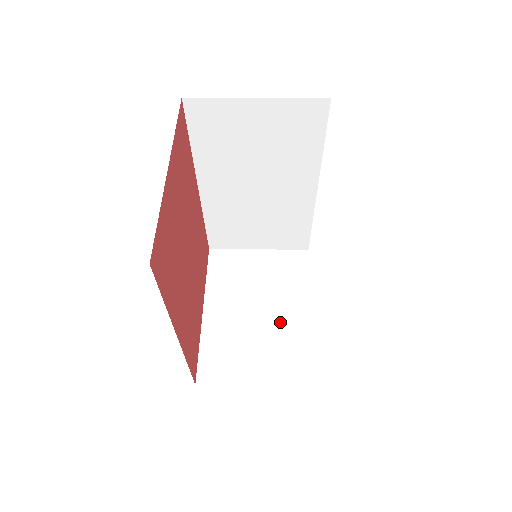
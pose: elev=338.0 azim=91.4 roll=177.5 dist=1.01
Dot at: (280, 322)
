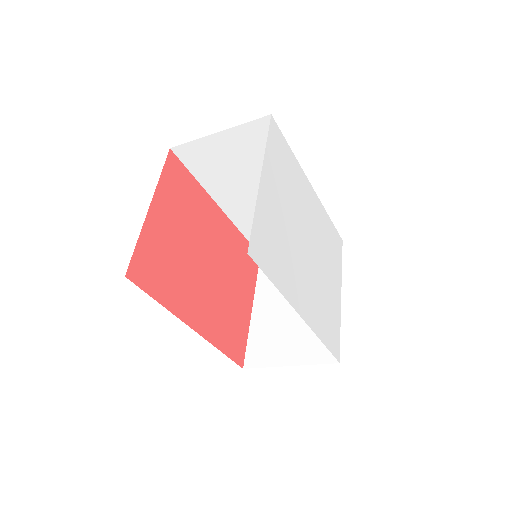
Dot at: occluded
